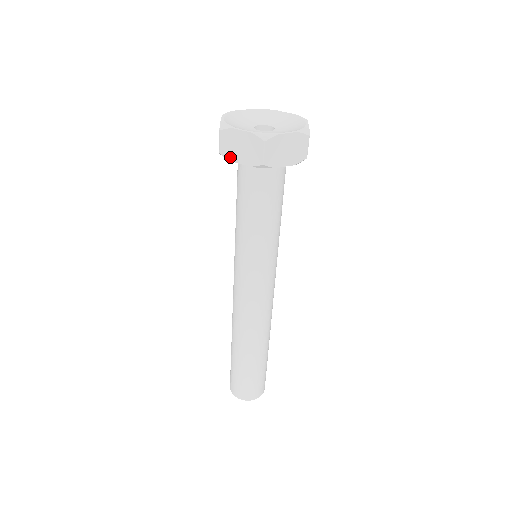
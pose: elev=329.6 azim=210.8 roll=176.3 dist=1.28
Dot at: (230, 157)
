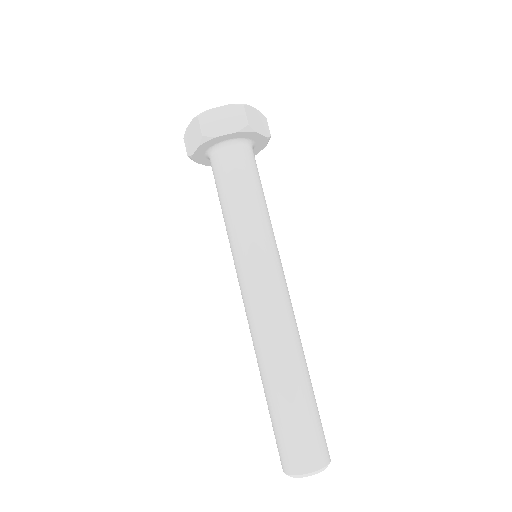
Dot at: (191, 152)
